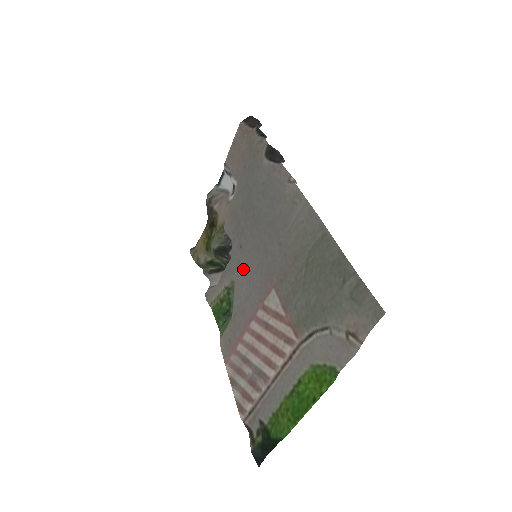
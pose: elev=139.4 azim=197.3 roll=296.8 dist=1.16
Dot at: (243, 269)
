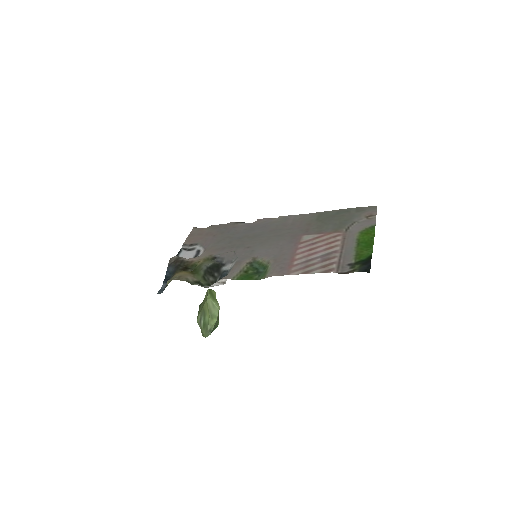
Dot at: (262, 249)
